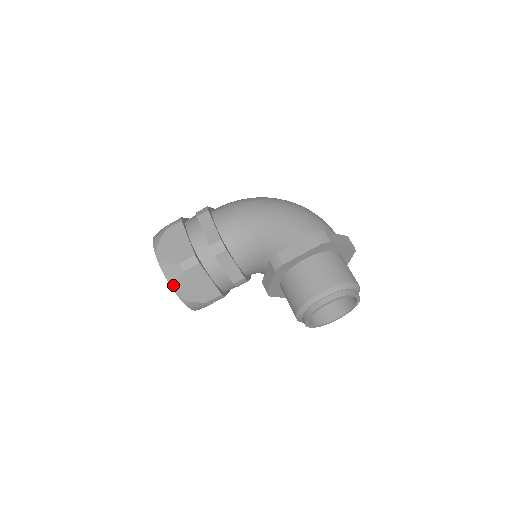
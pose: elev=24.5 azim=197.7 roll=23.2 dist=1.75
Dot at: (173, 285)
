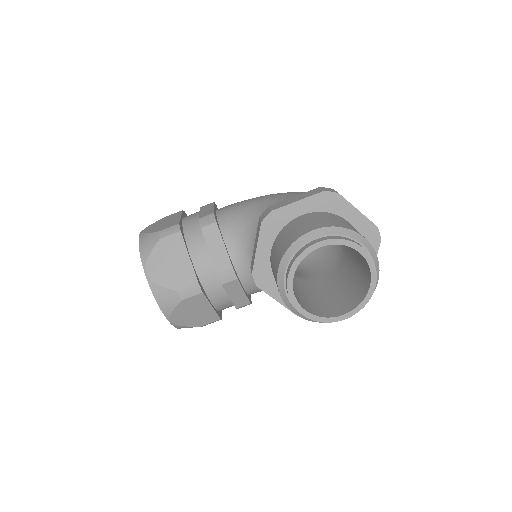
Dot at: (144, 257)
